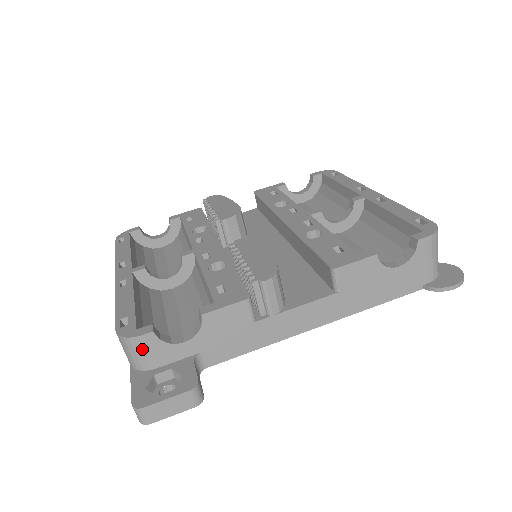
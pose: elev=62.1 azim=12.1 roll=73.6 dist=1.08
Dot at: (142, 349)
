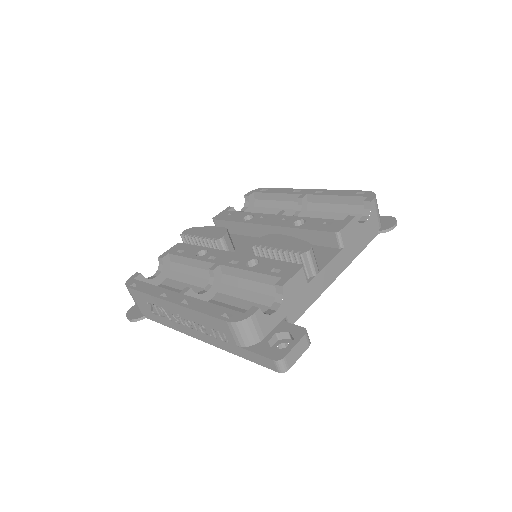
Dot at: (255, 325)
